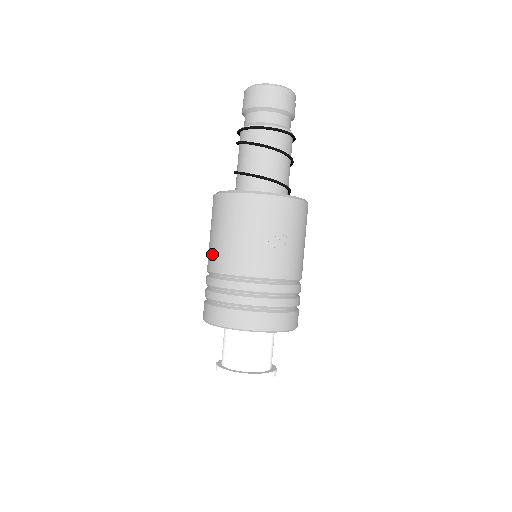
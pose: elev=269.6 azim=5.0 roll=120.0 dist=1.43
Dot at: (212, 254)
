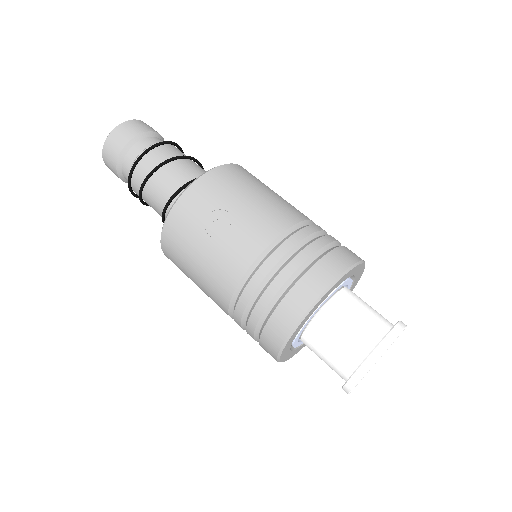
Dot at: occluded
